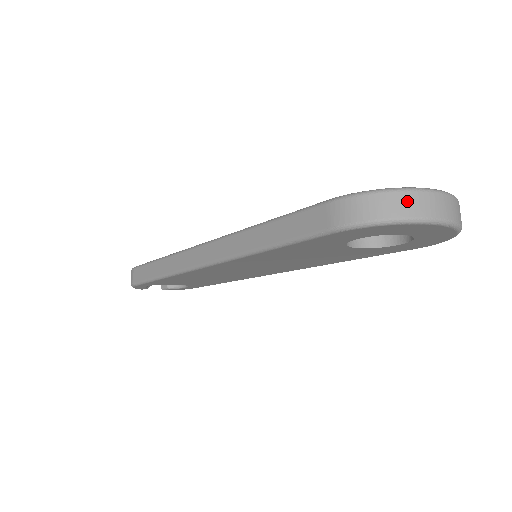
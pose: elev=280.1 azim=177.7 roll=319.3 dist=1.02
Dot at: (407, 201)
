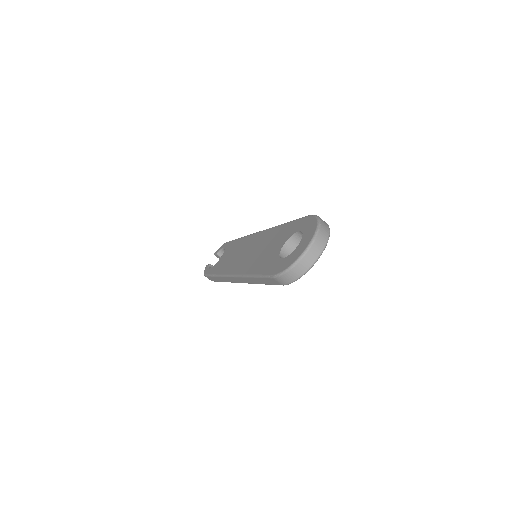
Dot at: (300, 267)
